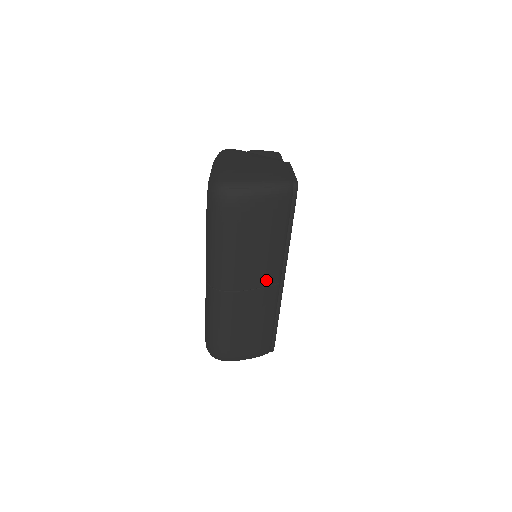
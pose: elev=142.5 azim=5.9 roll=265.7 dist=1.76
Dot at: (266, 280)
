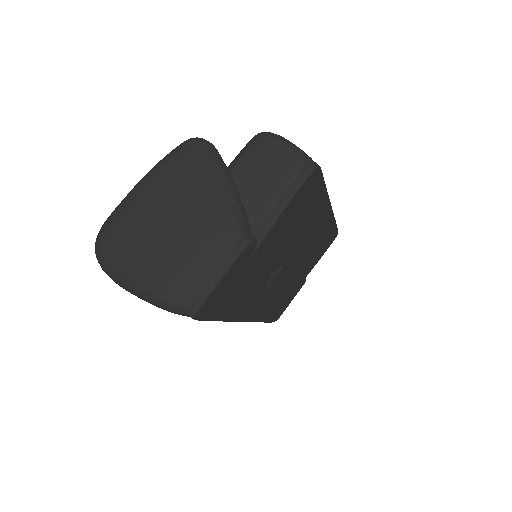
Dot at: occluded
